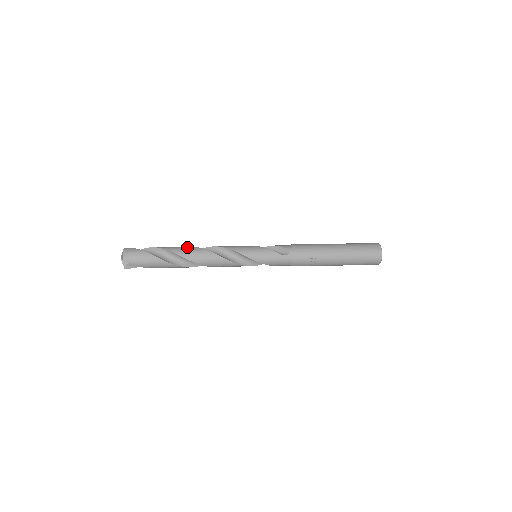
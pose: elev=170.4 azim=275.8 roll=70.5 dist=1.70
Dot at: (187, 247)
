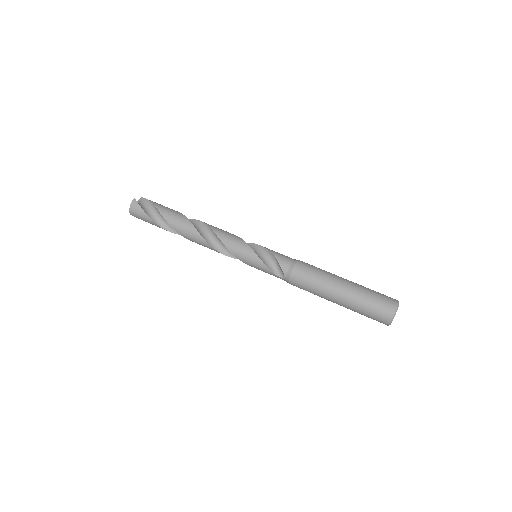
Dot at: (187, 225)
